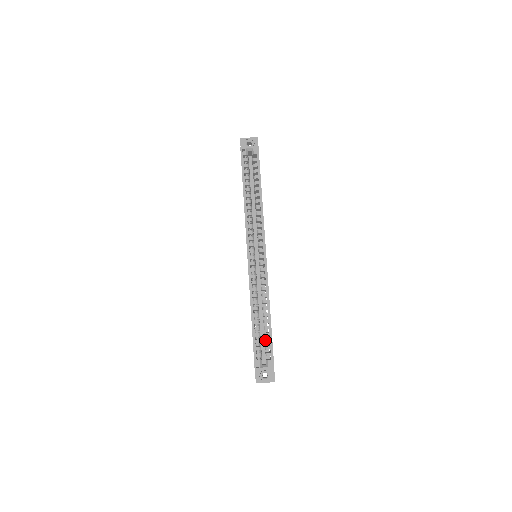
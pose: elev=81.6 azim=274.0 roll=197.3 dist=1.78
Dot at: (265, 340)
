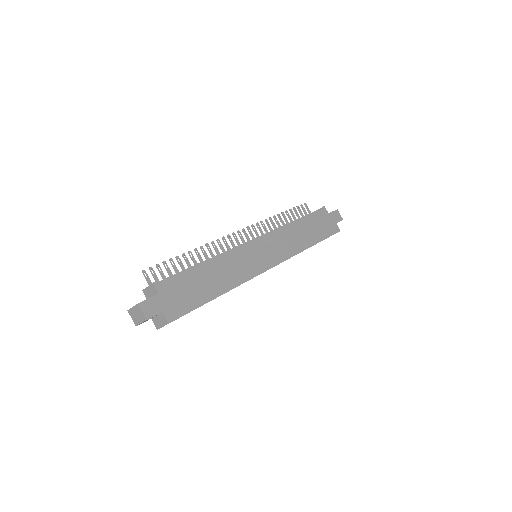
Dot at: occluded
